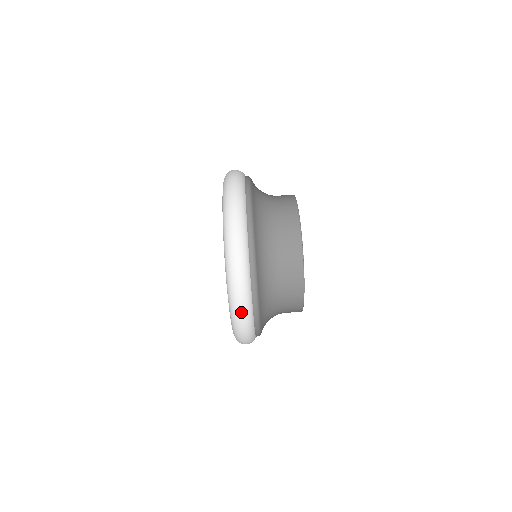
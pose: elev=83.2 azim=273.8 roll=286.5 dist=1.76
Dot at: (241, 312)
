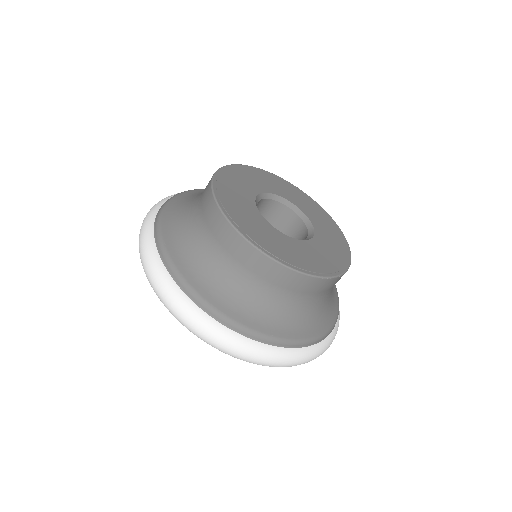
Dot at: occluded
